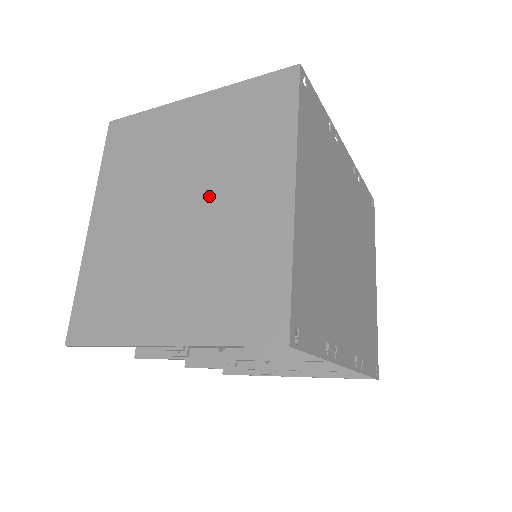
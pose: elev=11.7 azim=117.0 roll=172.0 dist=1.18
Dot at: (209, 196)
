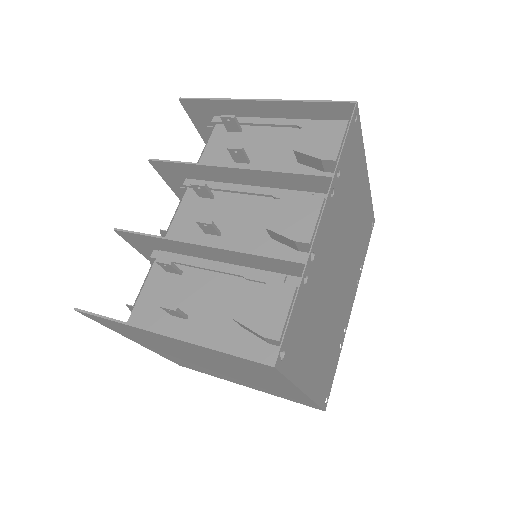
Dot at: (235, 372)
